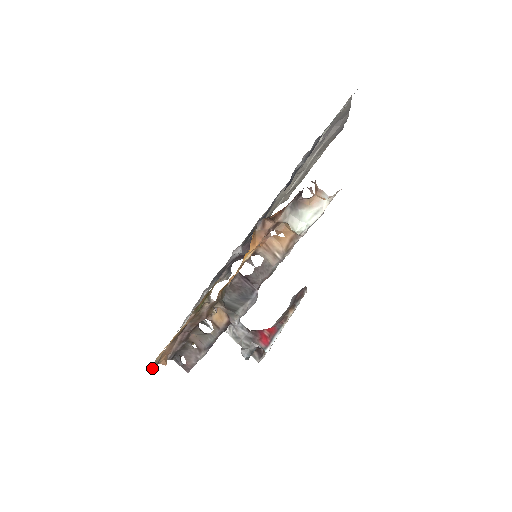
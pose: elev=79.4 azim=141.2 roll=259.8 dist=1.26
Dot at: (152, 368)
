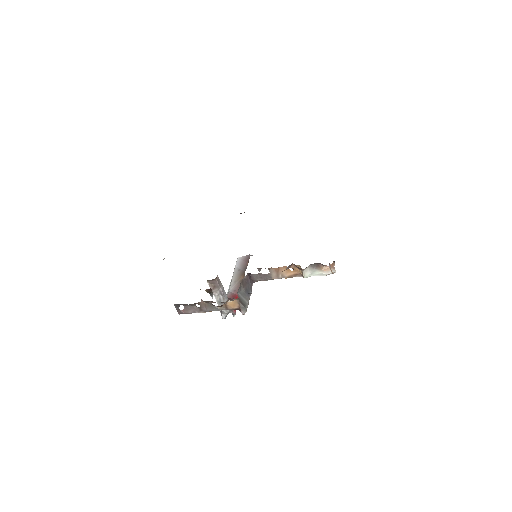
Dot at: occluded
